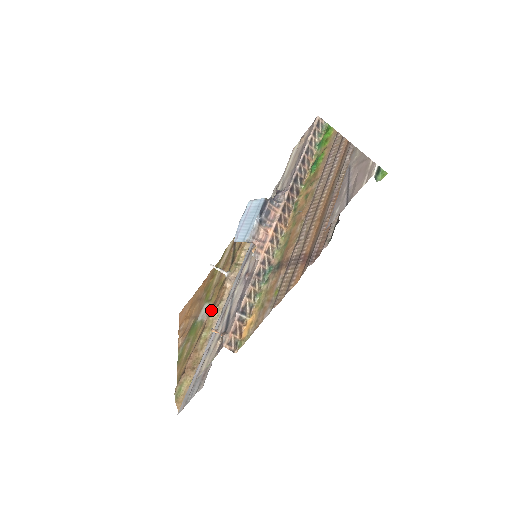
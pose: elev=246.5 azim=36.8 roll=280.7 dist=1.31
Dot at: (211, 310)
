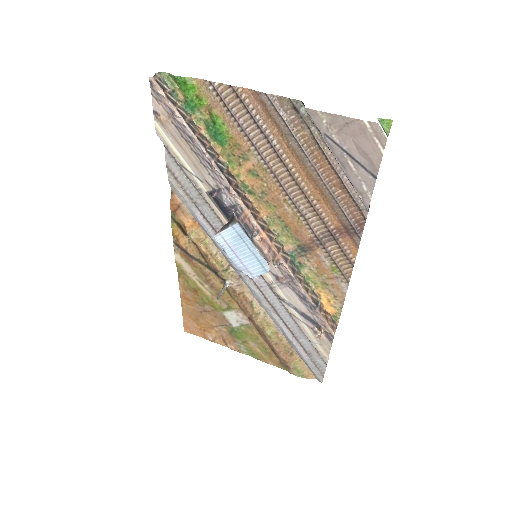
Dot at: (247, 315)
